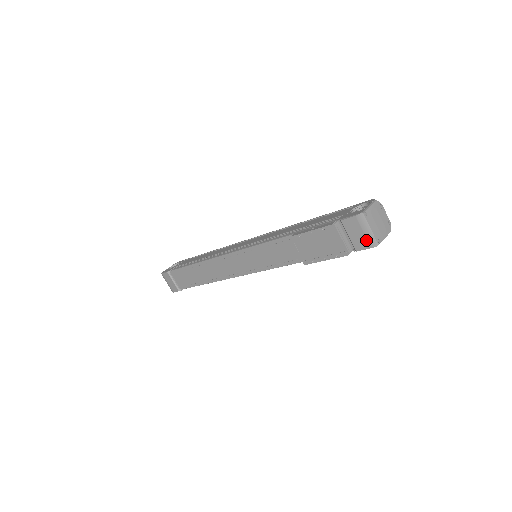
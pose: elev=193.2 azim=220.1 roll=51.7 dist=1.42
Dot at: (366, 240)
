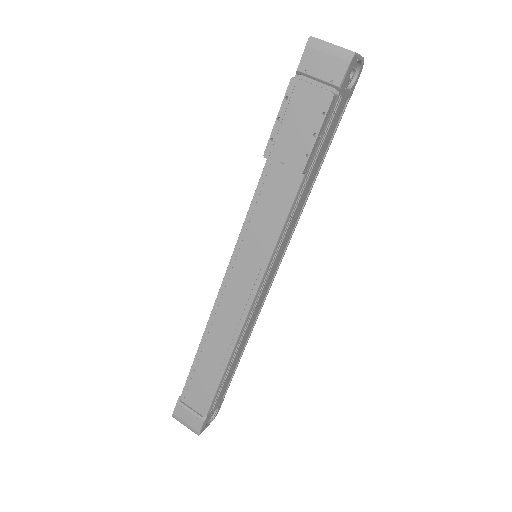
Dot at: (337, 60)
